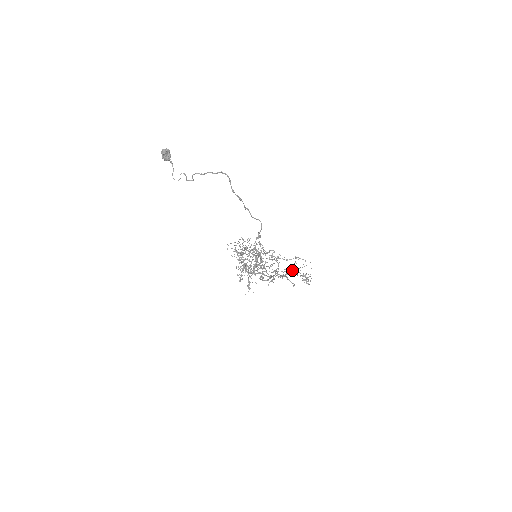
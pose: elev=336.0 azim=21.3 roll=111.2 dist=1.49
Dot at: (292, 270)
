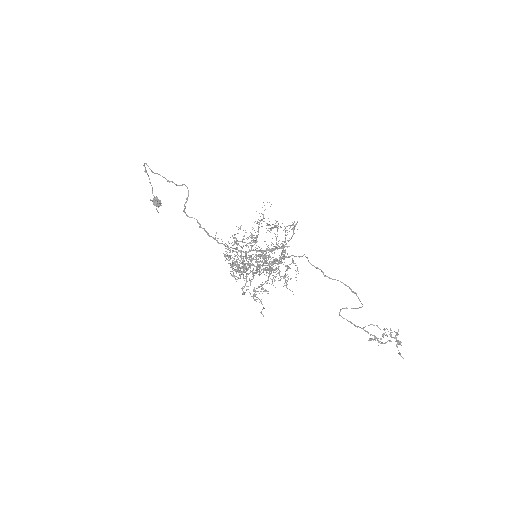
Dot at: occluded
